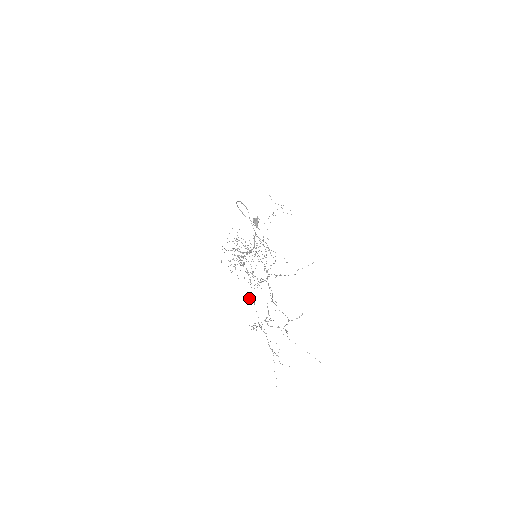
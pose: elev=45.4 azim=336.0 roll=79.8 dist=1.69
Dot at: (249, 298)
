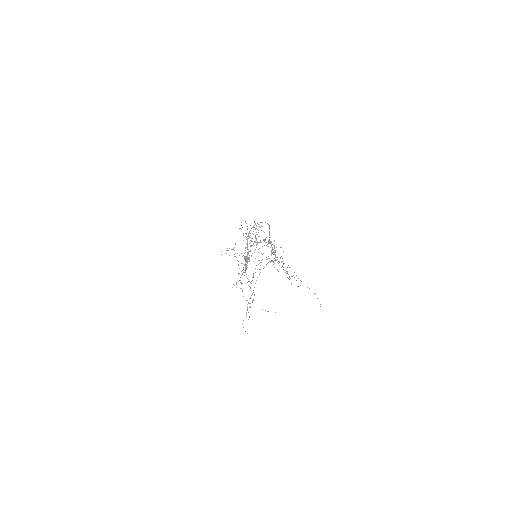
Dot at: occluded
